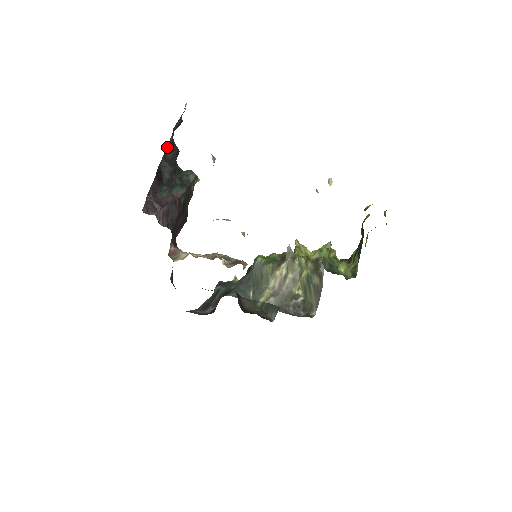
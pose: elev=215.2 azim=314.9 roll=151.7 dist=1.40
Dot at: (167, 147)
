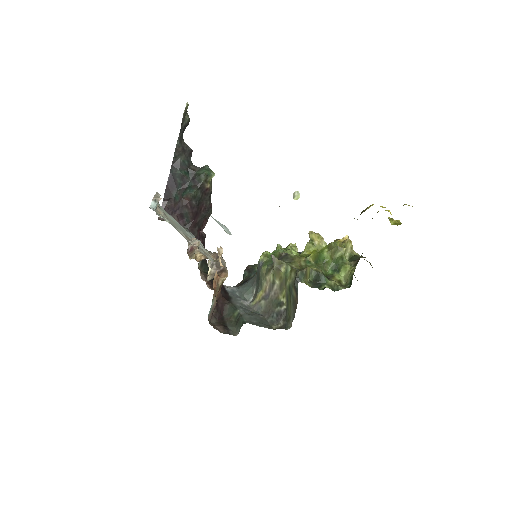
Dot at: (174, 153)
